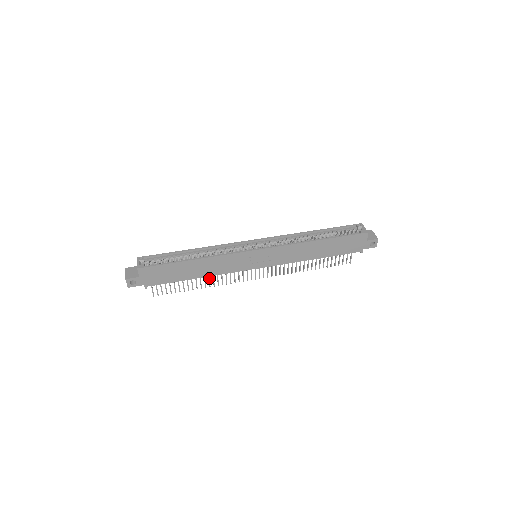
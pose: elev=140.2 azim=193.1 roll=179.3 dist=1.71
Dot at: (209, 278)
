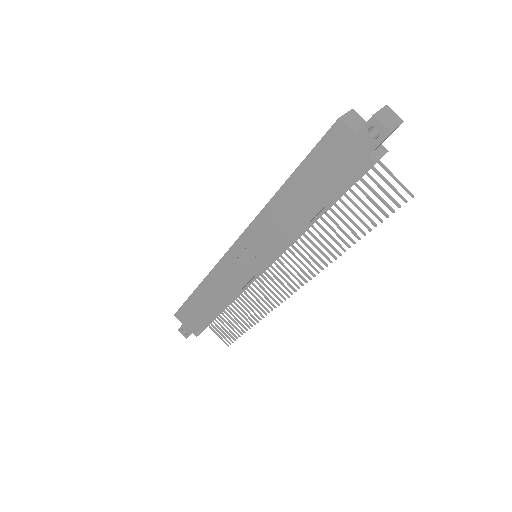
Dot at: (249, 307)
